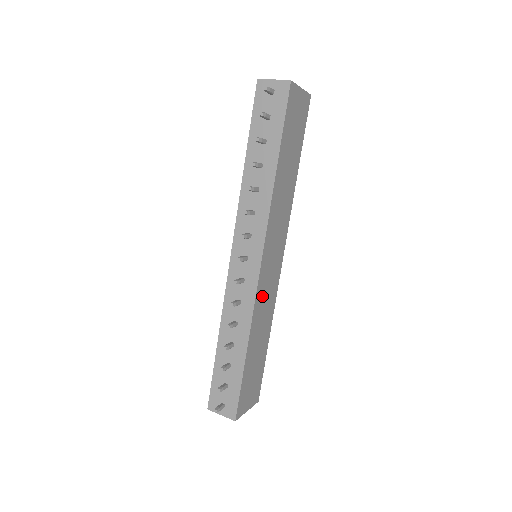
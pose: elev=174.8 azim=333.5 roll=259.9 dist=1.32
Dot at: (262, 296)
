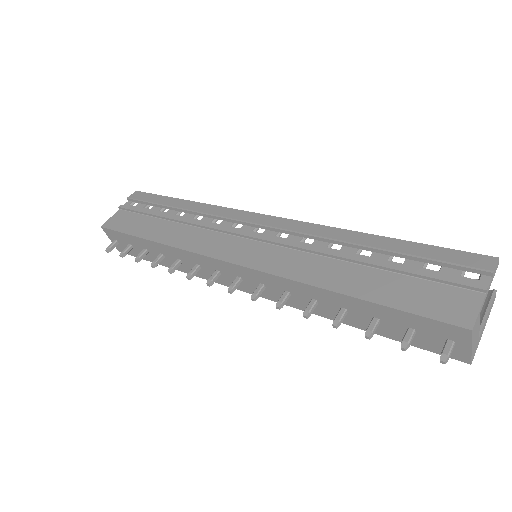
Dot at: occluded
